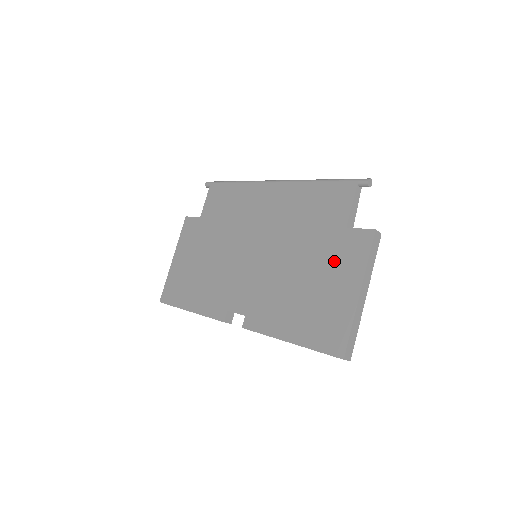
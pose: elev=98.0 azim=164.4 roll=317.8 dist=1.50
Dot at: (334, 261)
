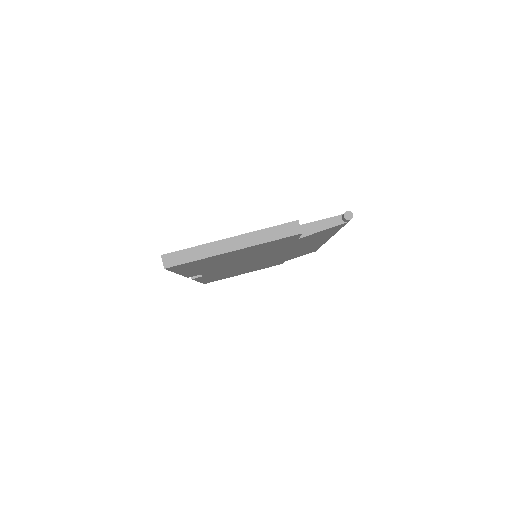
Dot at: occluded
